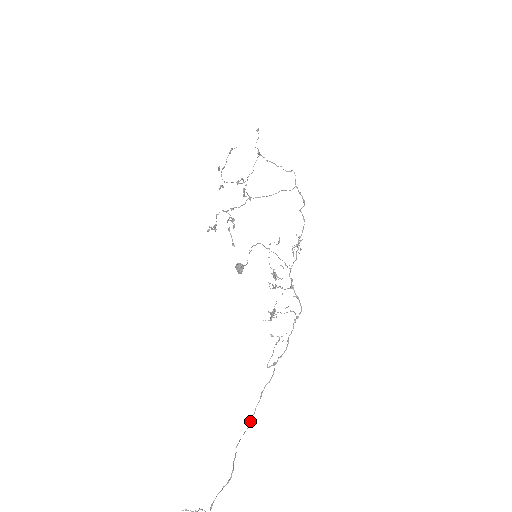
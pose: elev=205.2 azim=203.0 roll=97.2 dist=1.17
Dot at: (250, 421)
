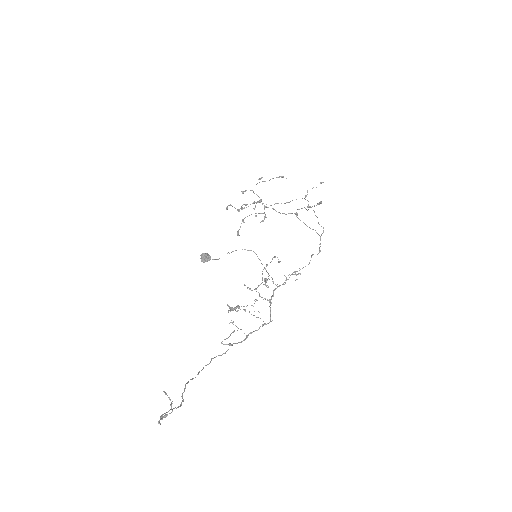
Dot at: (198, 373)
